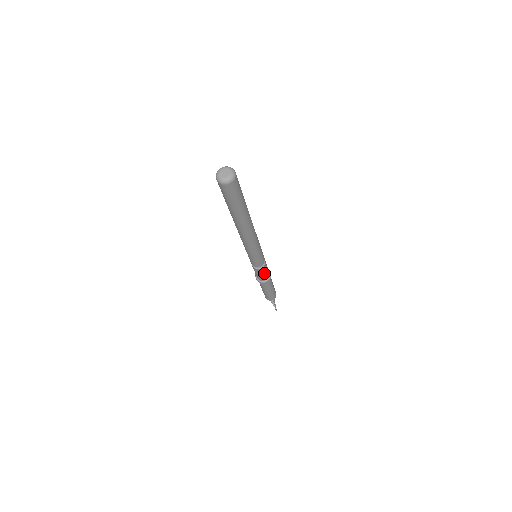
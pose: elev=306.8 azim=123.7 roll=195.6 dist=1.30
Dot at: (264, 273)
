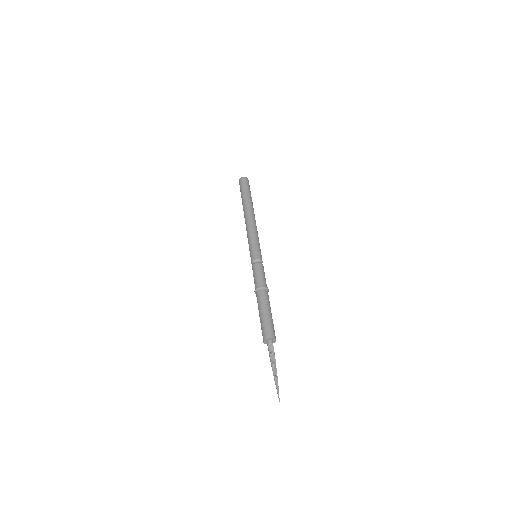
Dot at: (264, 275)
